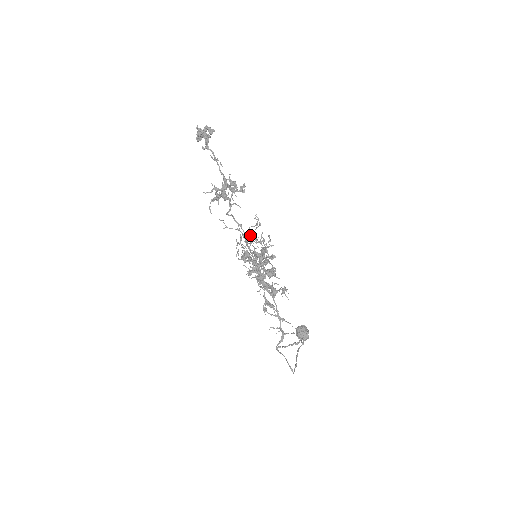
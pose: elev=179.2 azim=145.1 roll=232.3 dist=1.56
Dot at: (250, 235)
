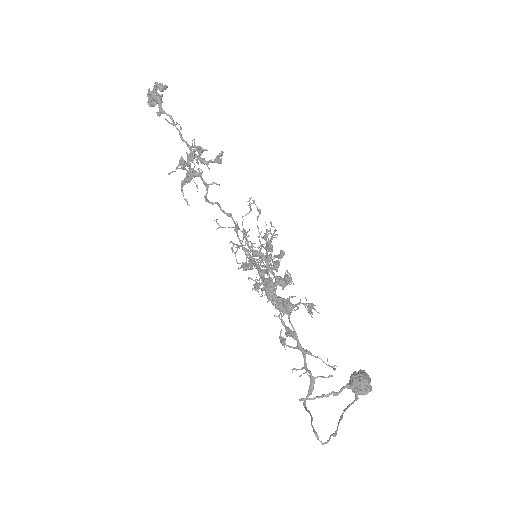
Dot at: (242, 225)
